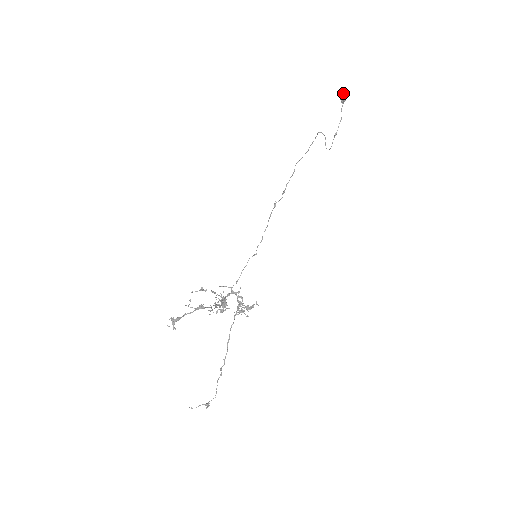
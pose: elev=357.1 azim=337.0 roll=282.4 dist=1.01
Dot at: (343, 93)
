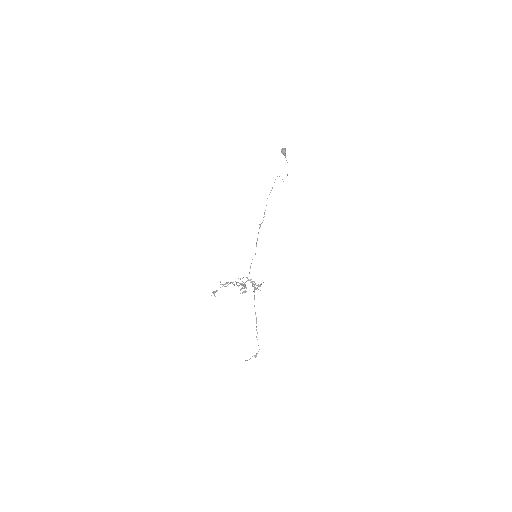
Dot at: (283, 150)
